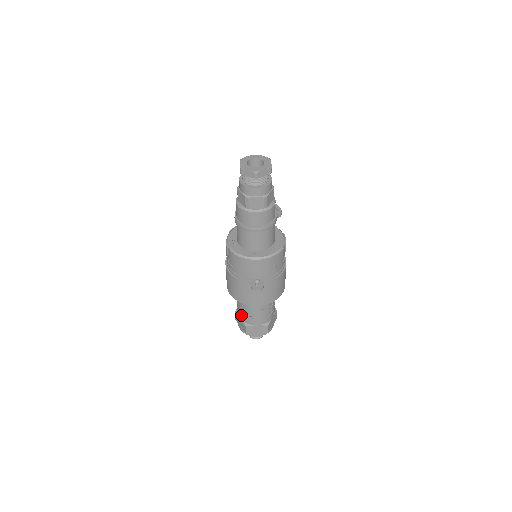
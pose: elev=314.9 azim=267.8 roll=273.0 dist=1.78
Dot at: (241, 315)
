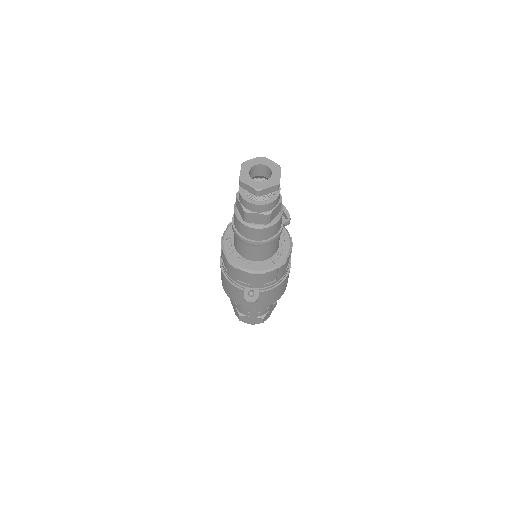
Dot at: (235, 304)
